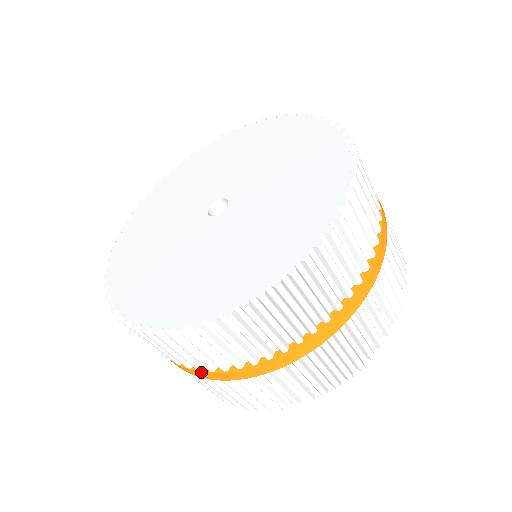
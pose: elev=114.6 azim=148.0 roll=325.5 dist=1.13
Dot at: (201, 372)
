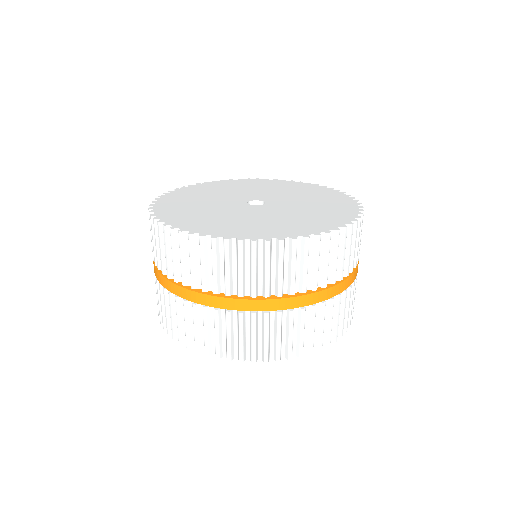
Dot at: (154, 263)
